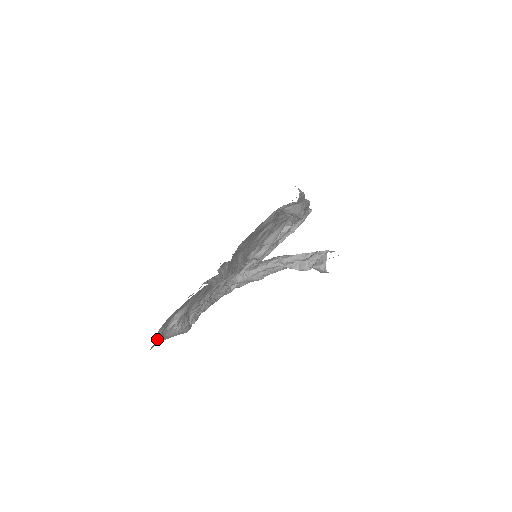
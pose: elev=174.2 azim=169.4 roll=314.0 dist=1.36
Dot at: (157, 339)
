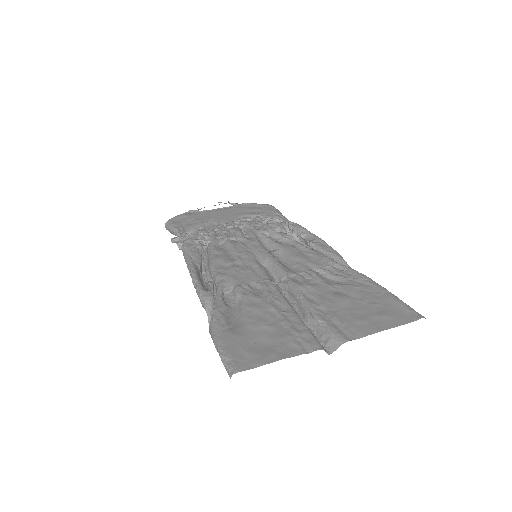
Dot at: (243, 367)
